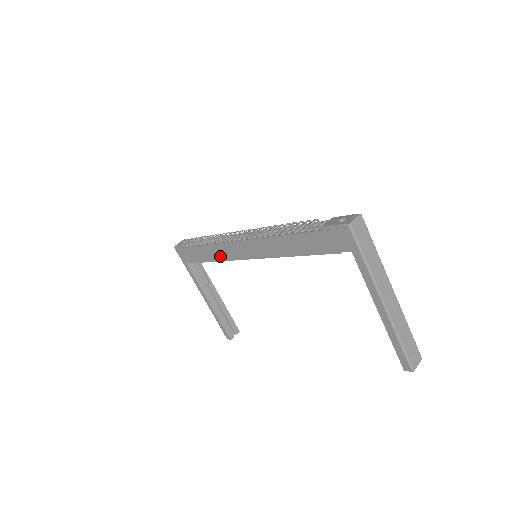
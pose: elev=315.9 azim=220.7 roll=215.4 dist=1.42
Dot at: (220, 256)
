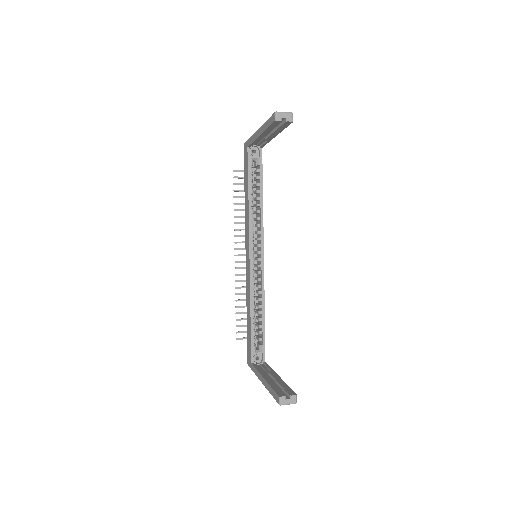
Dot at: (249, 297)
